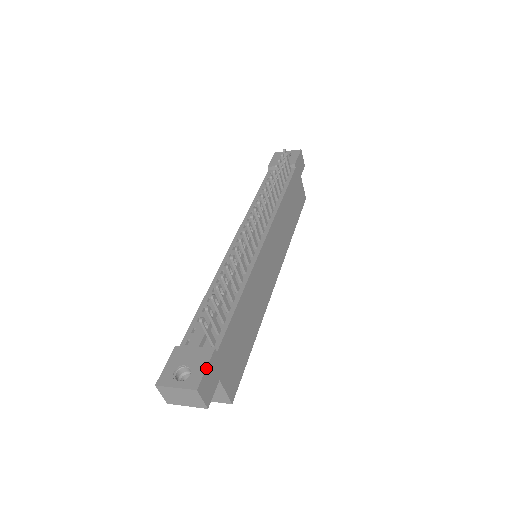
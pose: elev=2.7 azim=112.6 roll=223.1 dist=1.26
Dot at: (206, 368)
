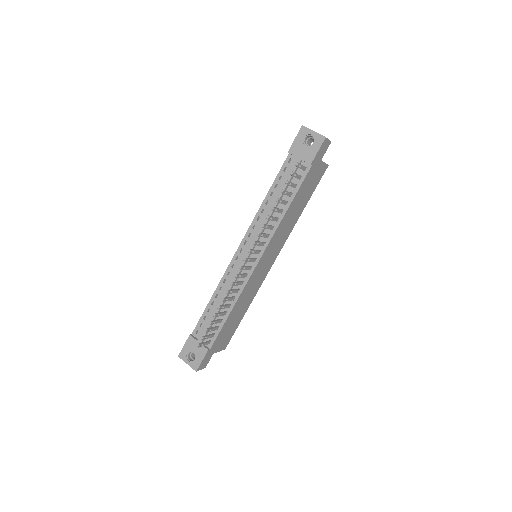
Dot at: (202, 361)
